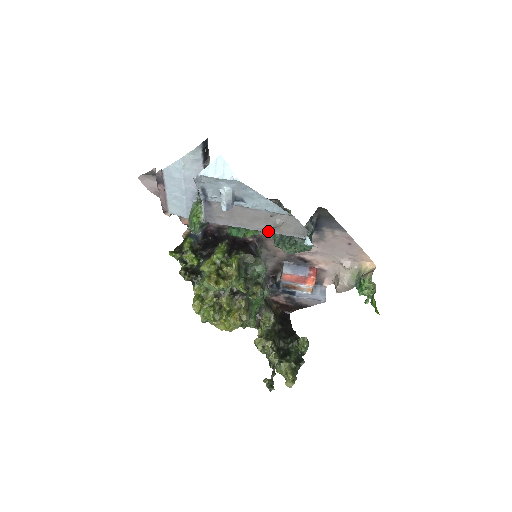
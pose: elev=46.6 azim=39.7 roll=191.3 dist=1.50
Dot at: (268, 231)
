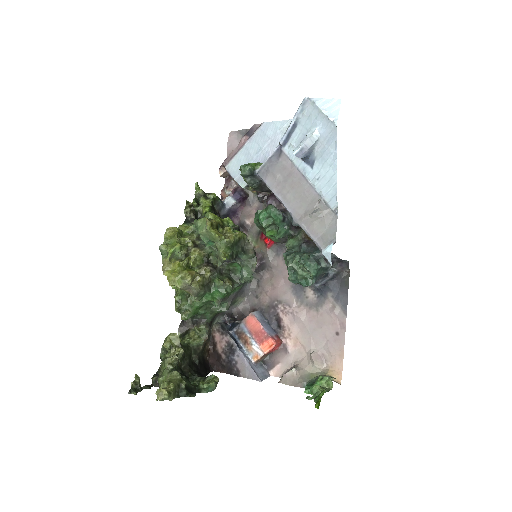
Dot at: (300, 220)
